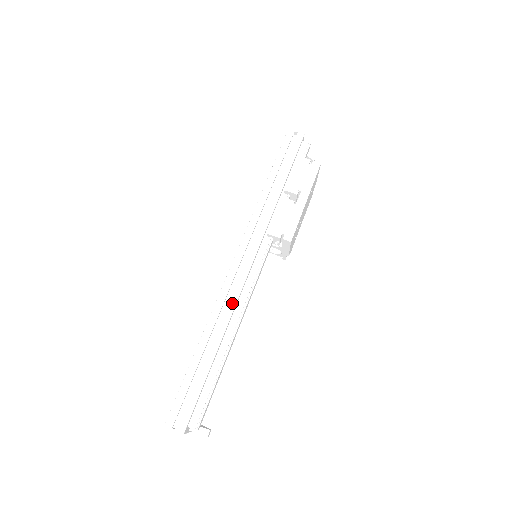
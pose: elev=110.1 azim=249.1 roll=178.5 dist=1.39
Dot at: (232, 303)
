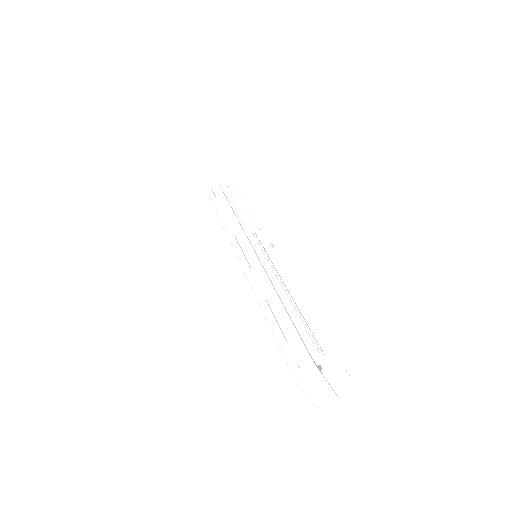
Dot at: (261, 272)
